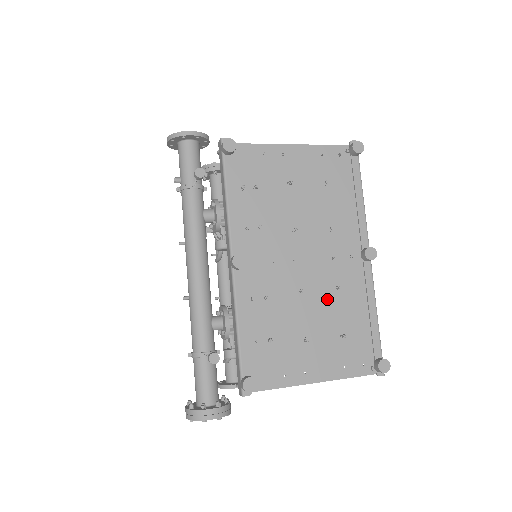
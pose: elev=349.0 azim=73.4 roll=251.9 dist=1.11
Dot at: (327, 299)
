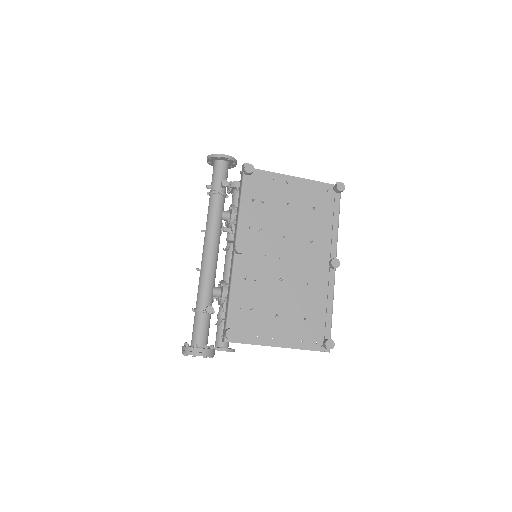
Dot at: (299, 290)
